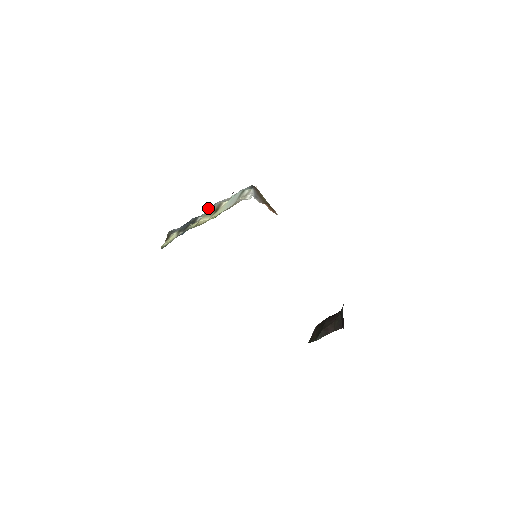
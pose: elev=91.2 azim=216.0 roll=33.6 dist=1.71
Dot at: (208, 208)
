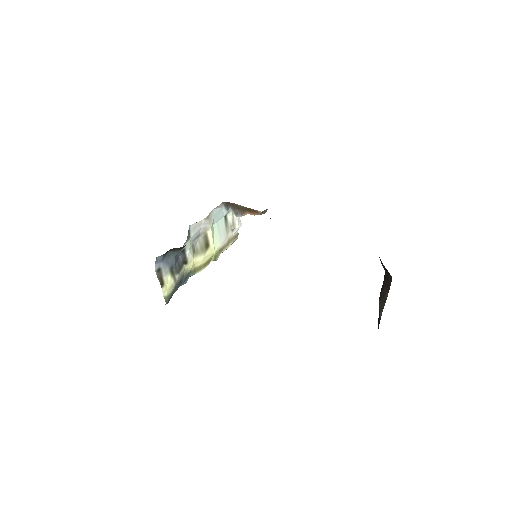
Dot at: (194, 243)
